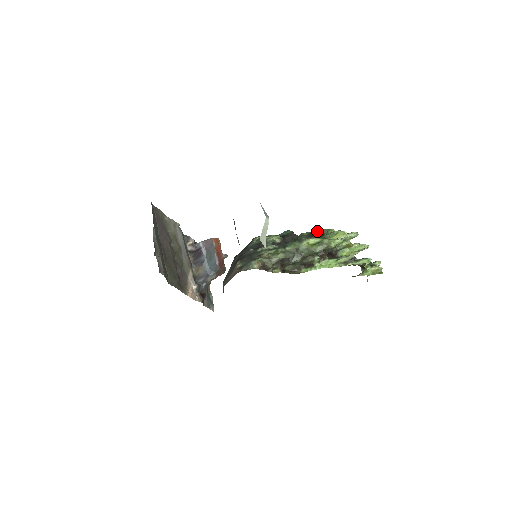
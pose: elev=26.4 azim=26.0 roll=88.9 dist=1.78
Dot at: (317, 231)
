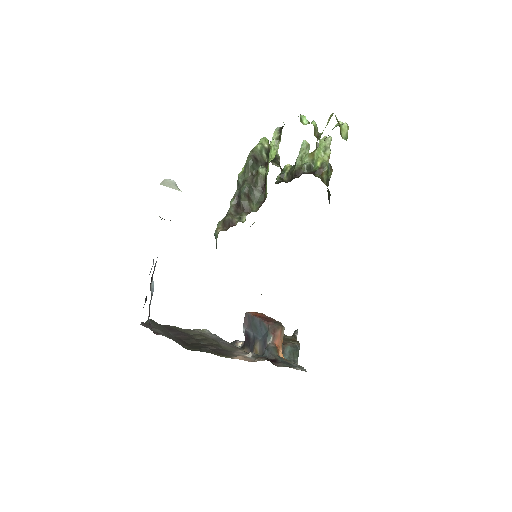
Dot at: (276, 181)
